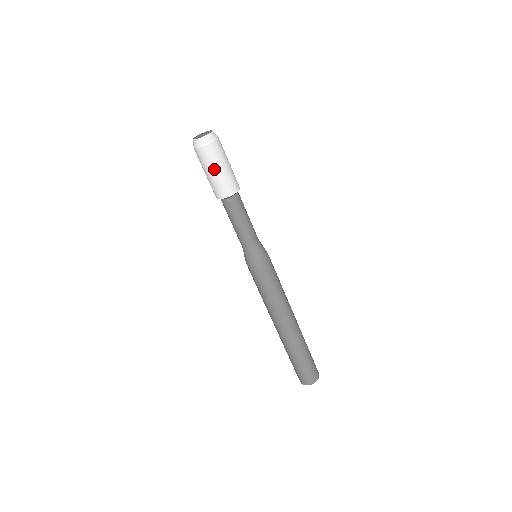
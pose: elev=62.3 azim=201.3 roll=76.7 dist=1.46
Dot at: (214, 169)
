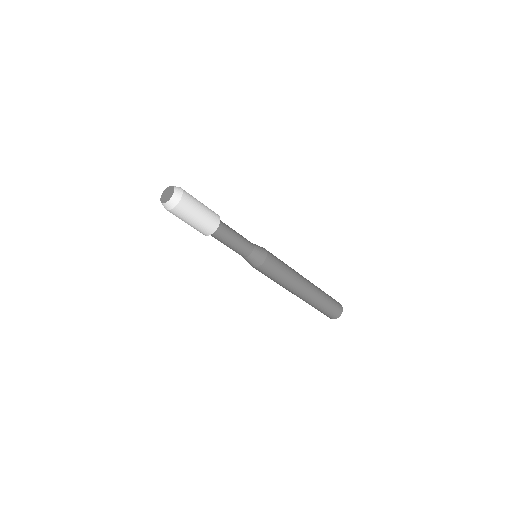
Dot at: (193, 218)
